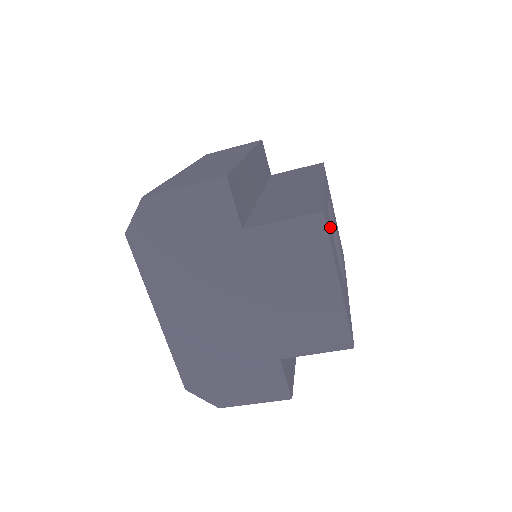
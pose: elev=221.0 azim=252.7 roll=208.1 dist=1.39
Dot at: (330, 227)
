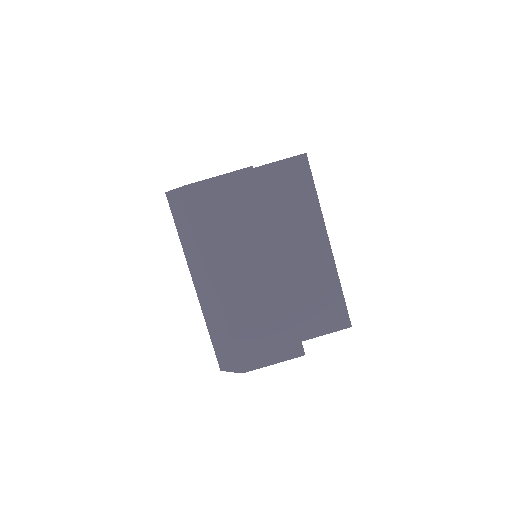
Dot at: occluded
